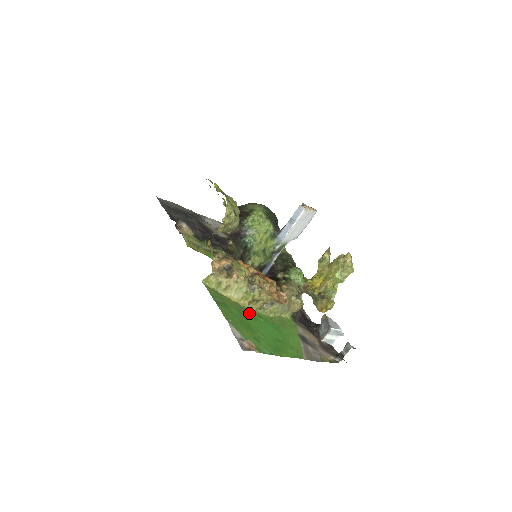
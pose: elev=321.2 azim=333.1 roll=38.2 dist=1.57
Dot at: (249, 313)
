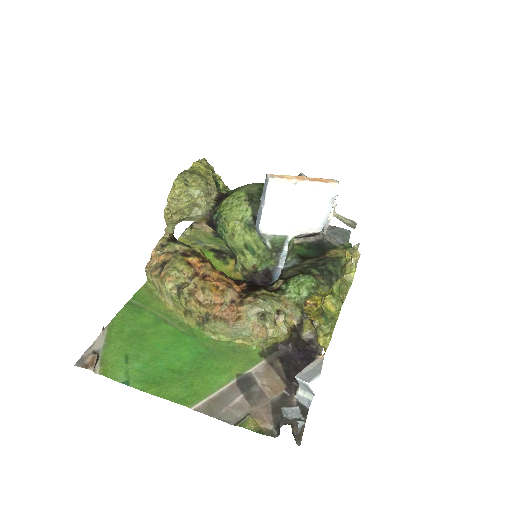
Dot at: (175, 327)
